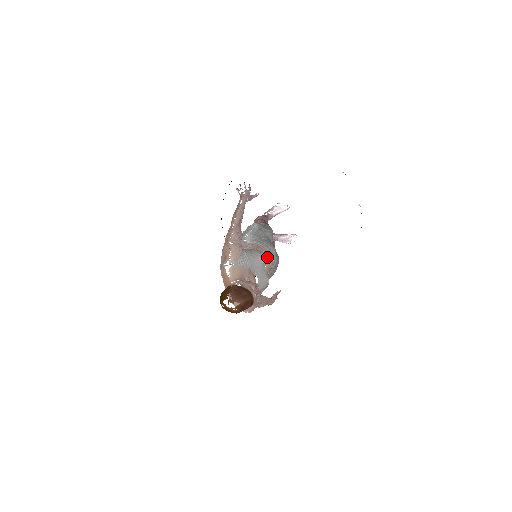
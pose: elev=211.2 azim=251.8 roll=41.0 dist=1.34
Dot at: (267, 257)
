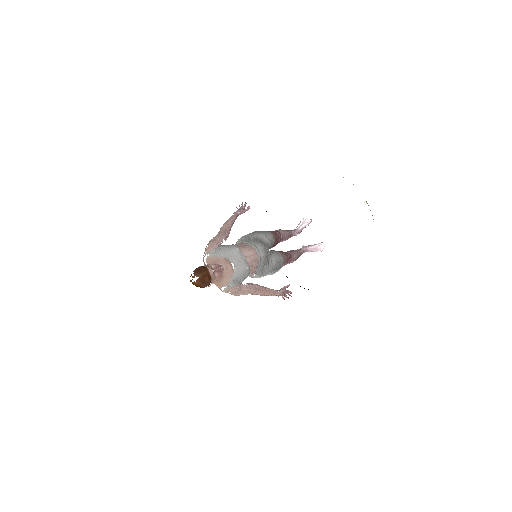
Dot at: (249, 250)
